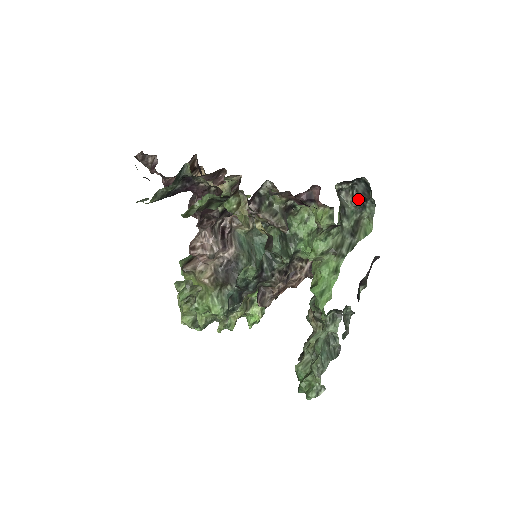
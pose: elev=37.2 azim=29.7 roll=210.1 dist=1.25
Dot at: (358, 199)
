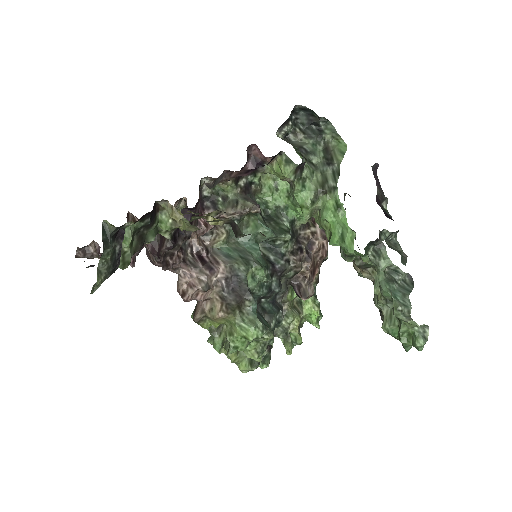
Dot at: (309, 130)
